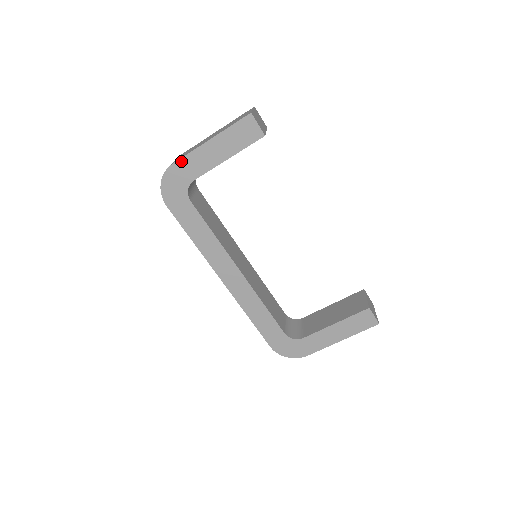
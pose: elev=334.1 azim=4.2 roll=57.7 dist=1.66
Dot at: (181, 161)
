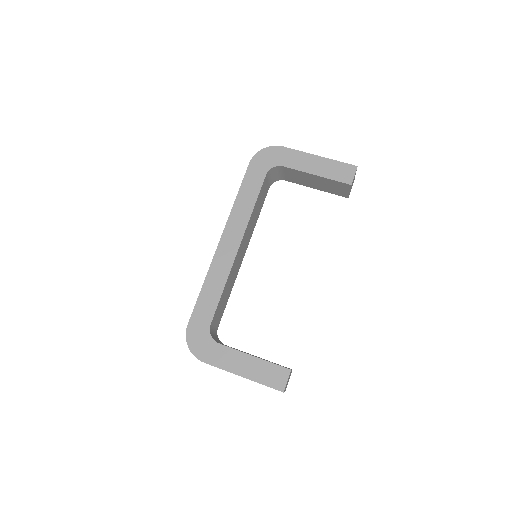
Dot at: (289, 150)
